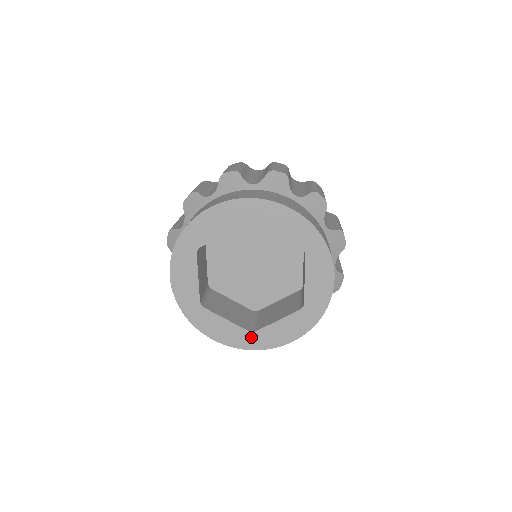
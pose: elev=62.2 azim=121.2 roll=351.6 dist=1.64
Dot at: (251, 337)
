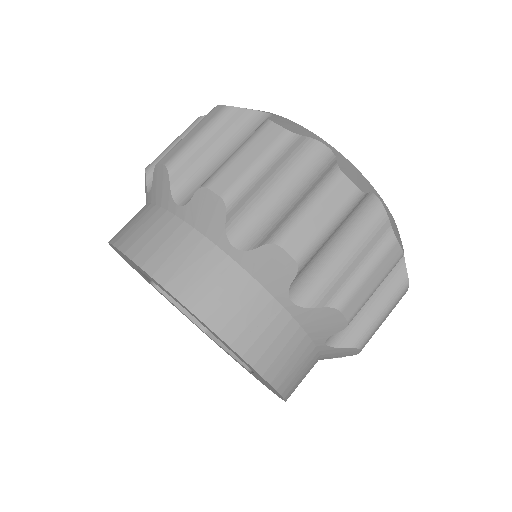
Dot at: occluded
